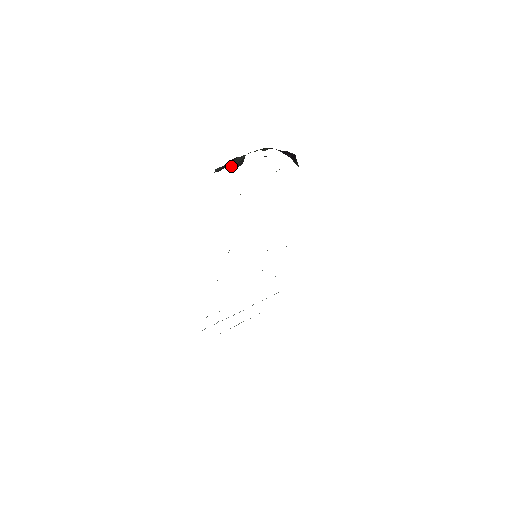
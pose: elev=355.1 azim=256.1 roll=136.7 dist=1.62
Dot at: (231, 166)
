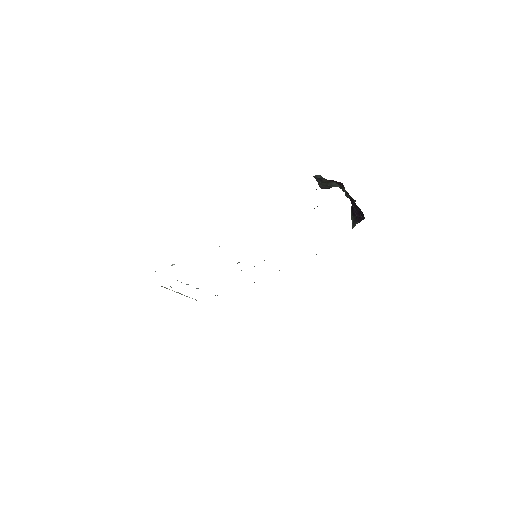
Dot at: (321, 183)
